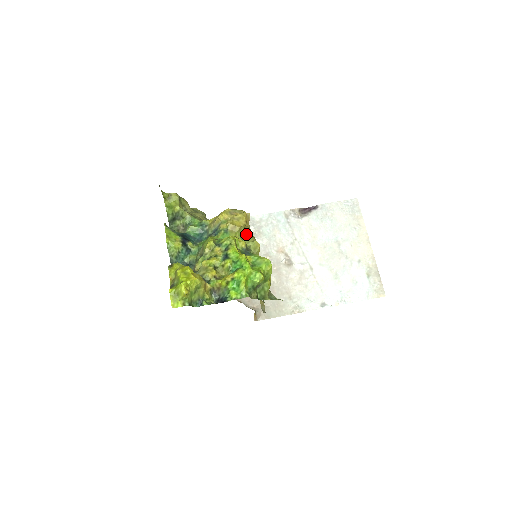
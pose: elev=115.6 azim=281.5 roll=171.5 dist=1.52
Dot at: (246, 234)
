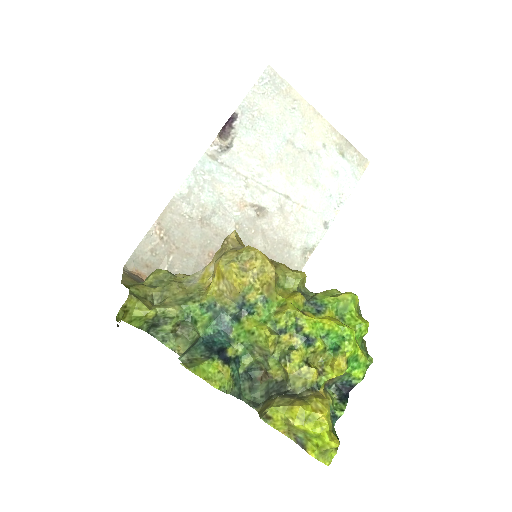
Dot at: (279, 275)
